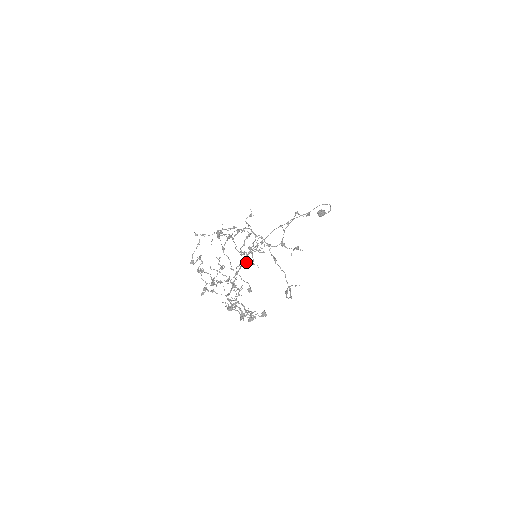
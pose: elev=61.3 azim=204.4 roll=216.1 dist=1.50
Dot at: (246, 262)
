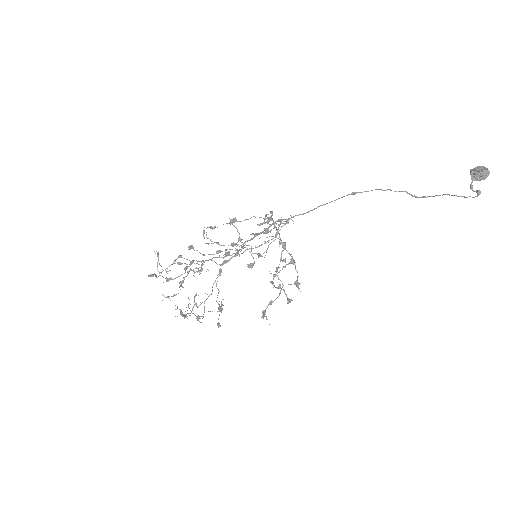
Dot at: occluded
